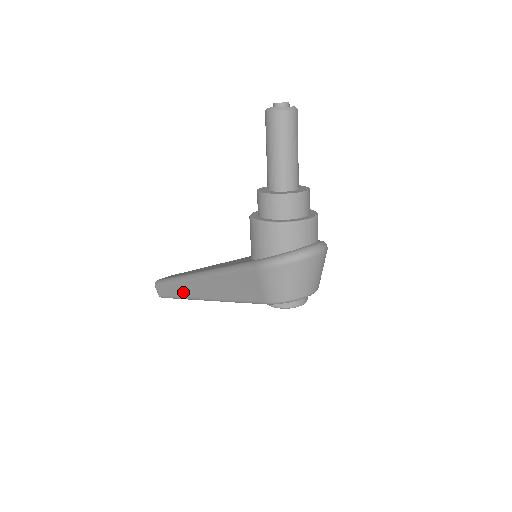
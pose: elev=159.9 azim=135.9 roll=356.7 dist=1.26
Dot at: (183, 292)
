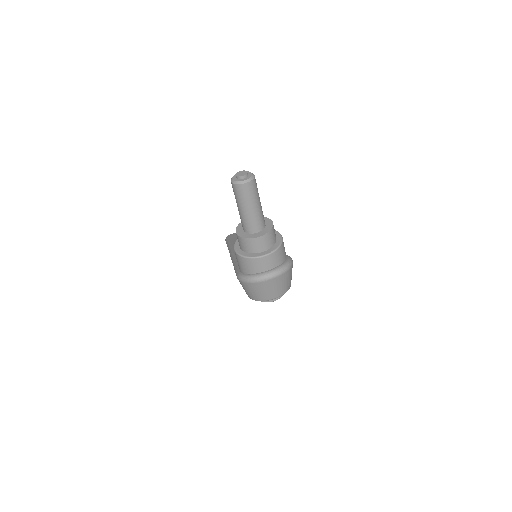
Dot at: occluded
